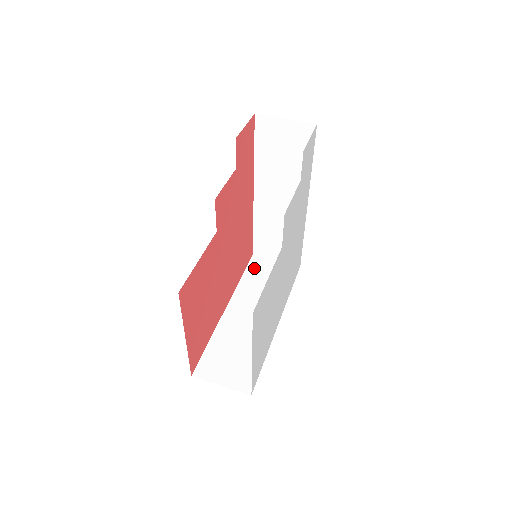
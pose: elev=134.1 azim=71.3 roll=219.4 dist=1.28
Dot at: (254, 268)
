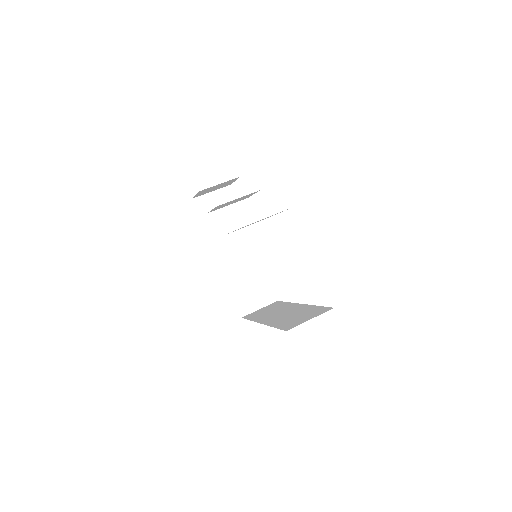
Dot at: (251, 316)
